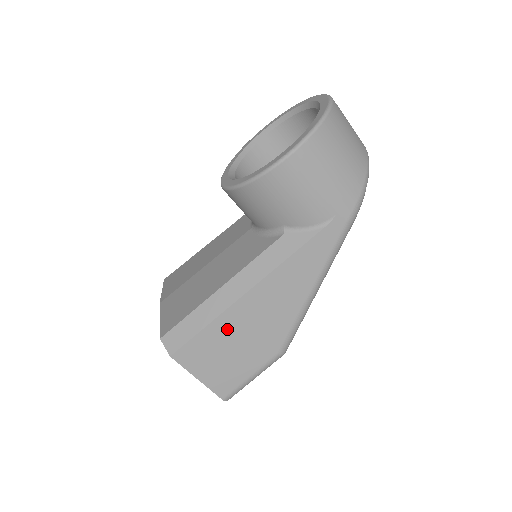
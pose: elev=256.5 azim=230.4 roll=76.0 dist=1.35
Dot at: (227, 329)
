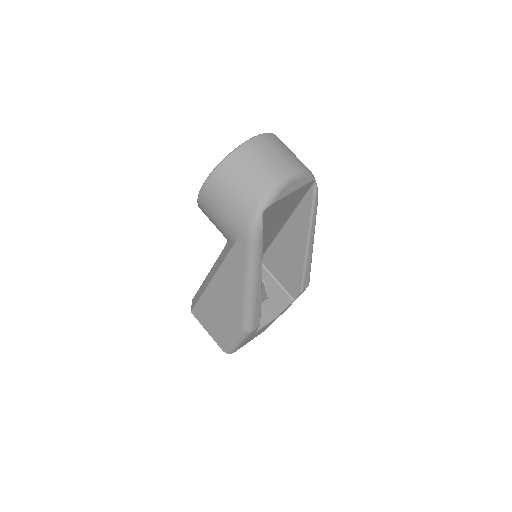
Dot at: (210, 303)
